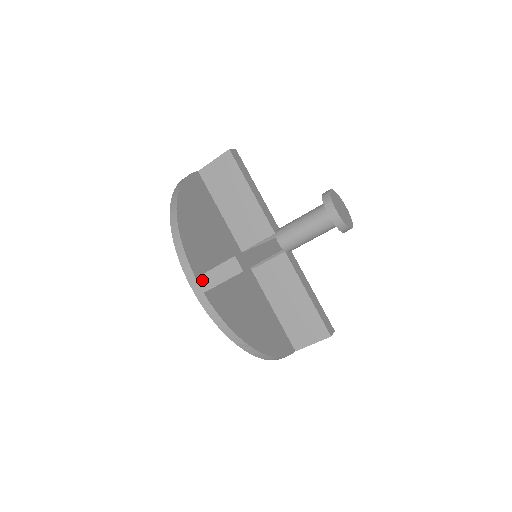
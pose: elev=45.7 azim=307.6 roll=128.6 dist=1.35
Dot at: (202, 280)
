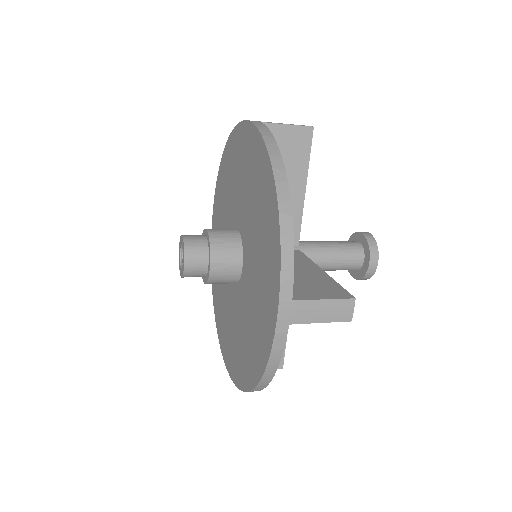
Dot at: occluded
